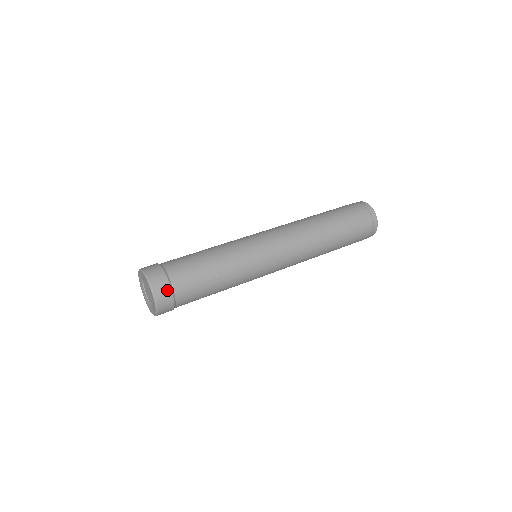
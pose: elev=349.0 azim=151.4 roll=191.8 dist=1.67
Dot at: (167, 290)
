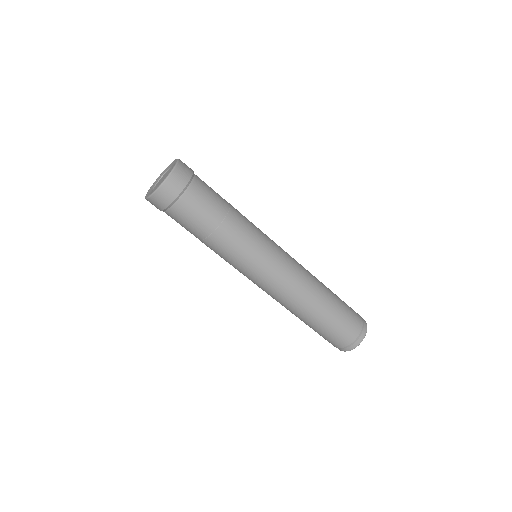
Dot at: (180, 187)
